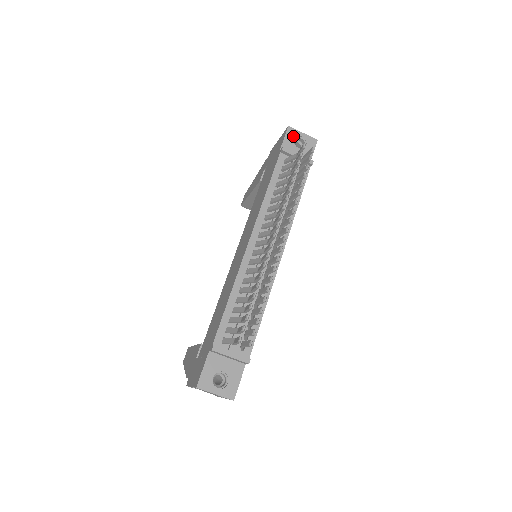
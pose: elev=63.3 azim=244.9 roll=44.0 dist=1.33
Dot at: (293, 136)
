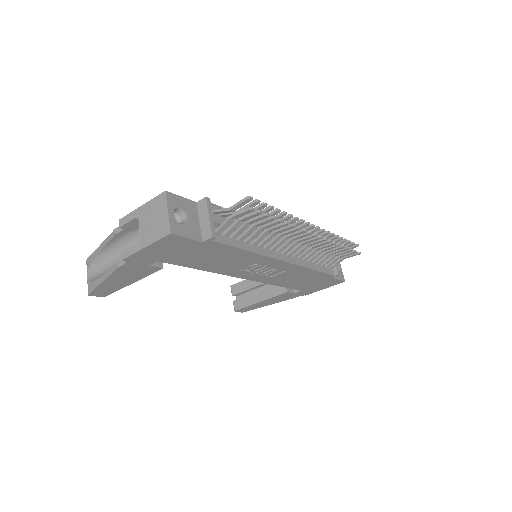
Dot at: occluded
